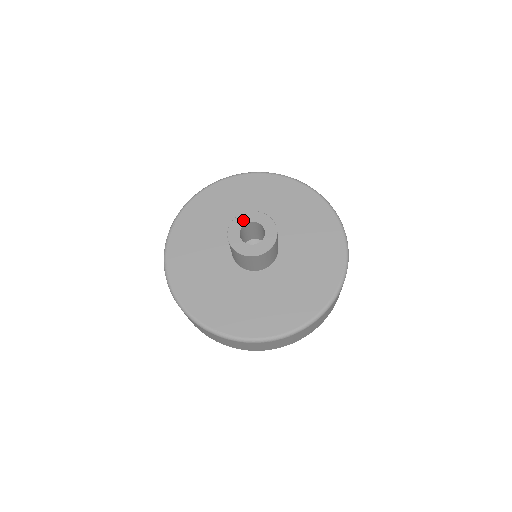
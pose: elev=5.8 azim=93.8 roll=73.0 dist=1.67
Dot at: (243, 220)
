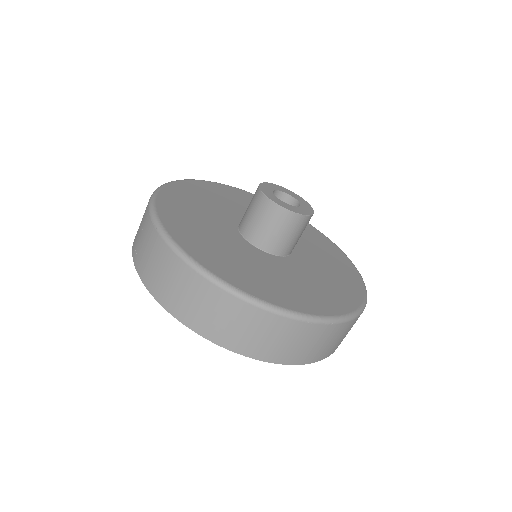
Dot at: (273, 187)
